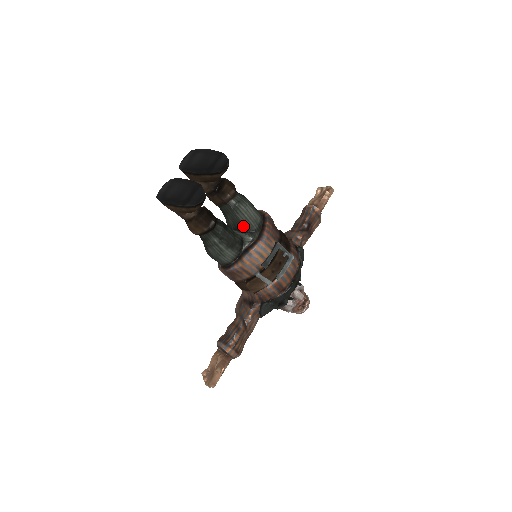
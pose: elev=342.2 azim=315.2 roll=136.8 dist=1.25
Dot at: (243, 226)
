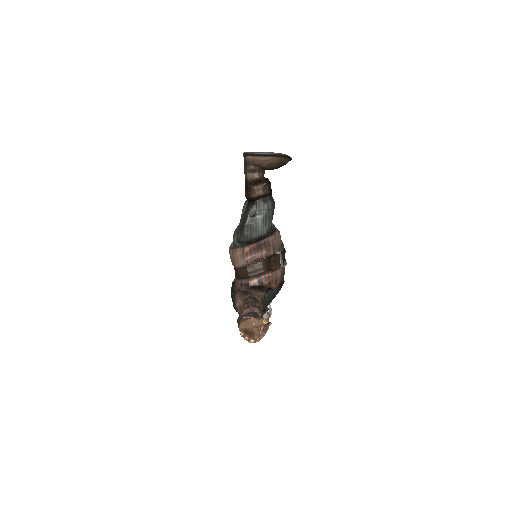
Dot at: occluded
